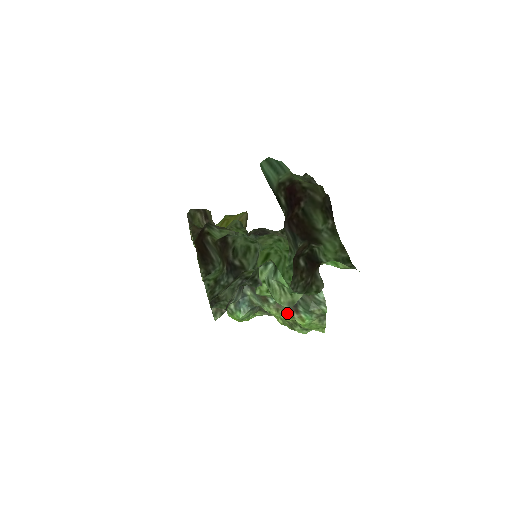
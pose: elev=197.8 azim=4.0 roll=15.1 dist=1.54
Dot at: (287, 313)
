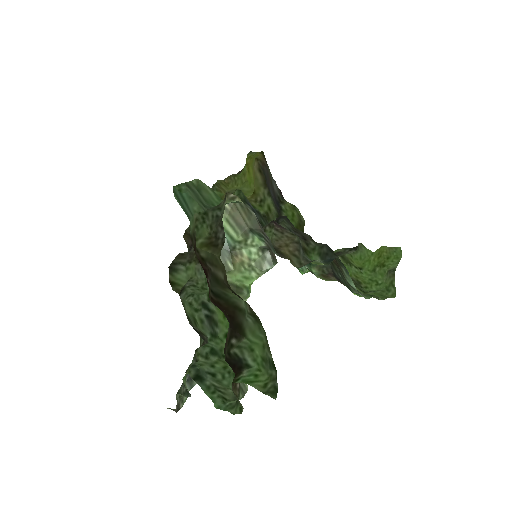
Dot at: occluded
